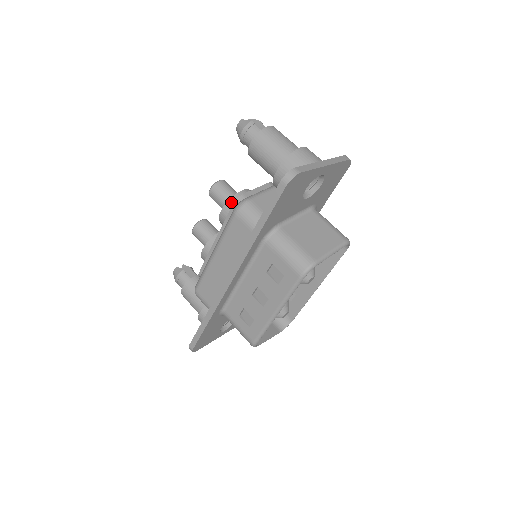
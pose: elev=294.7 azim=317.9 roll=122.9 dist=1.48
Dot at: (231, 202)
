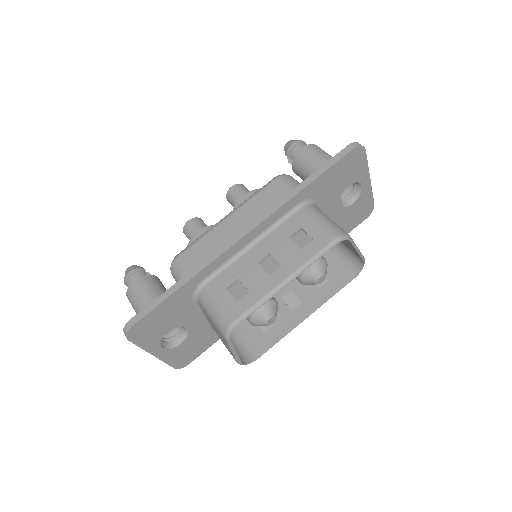
Dot at: occluded
